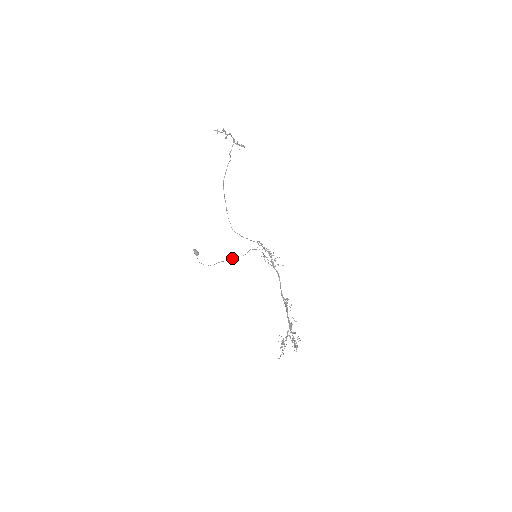
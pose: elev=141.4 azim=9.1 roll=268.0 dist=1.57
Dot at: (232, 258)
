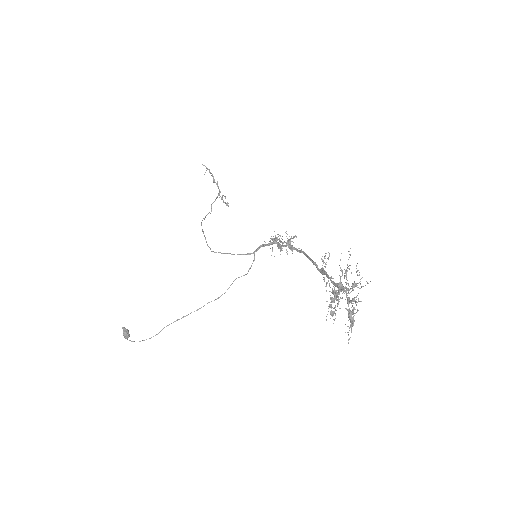
Dot at: (197, 309)
